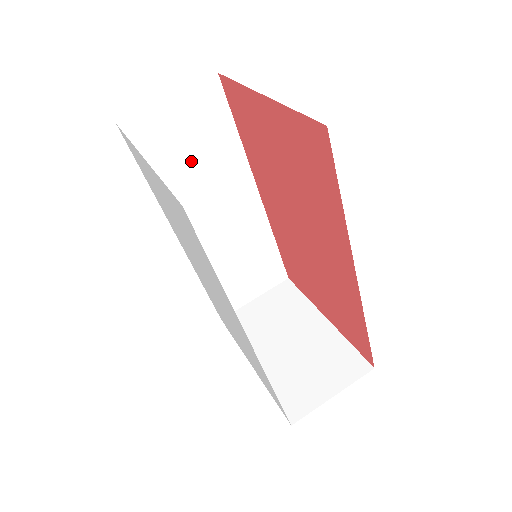
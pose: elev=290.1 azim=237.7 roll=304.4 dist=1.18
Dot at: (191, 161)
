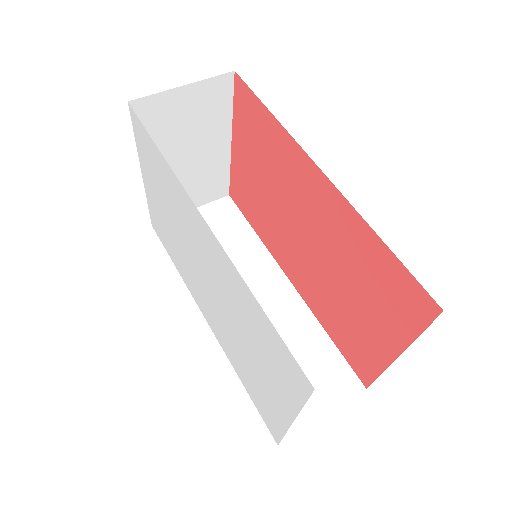
Dot at: occluded
